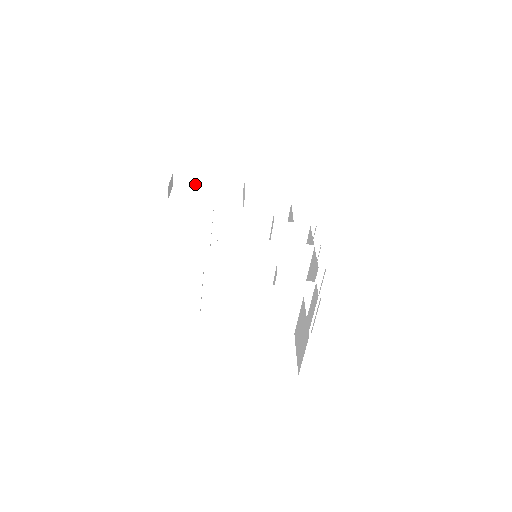
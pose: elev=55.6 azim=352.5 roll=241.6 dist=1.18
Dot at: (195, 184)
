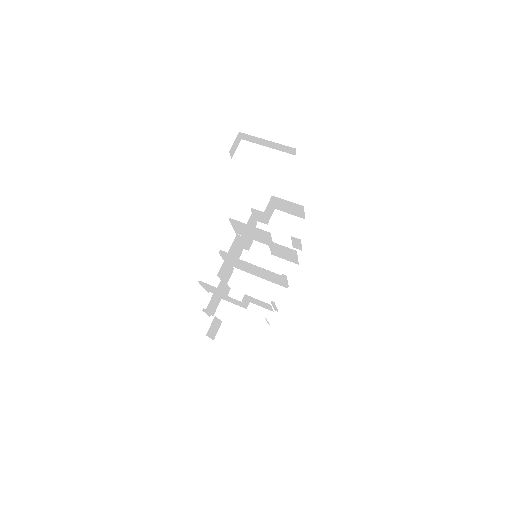
Dot at: (258, 141)
